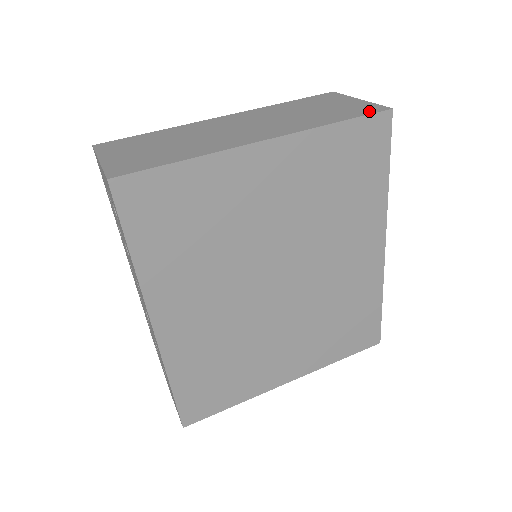
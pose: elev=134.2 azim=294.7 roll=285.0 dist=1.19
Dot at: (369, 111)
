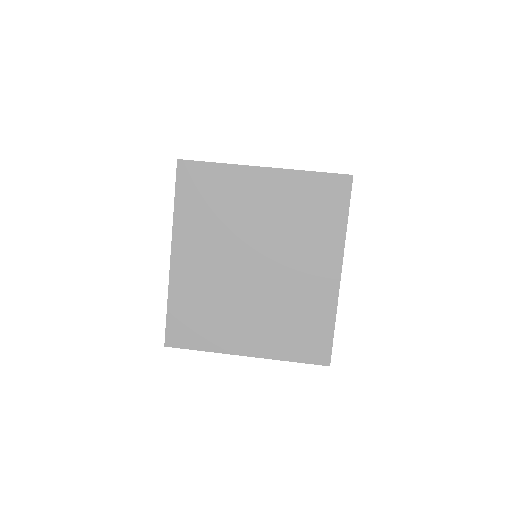
Dot at: (339, 174)
